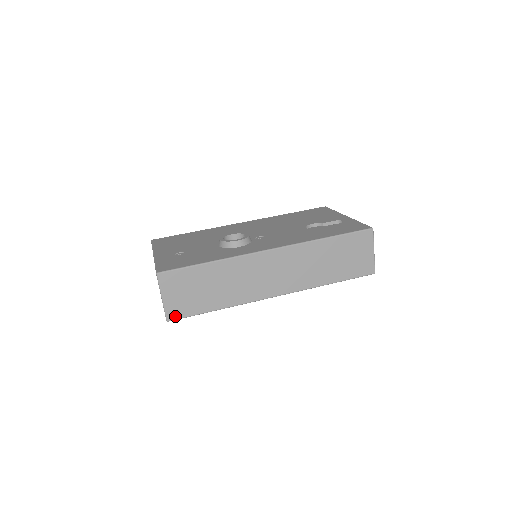
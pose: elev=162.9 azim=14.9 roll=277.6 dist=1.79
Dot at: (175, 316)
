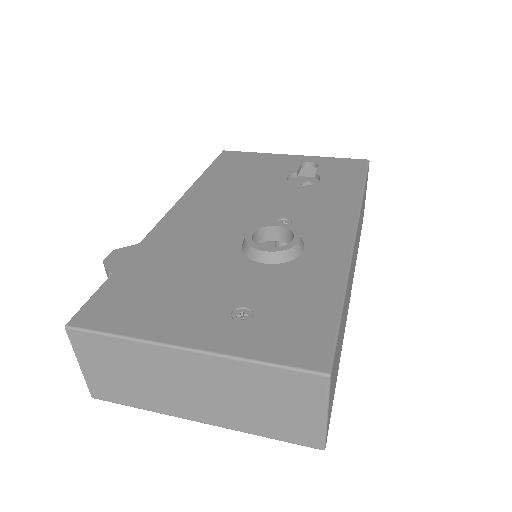
Dot at: (328, 429)
